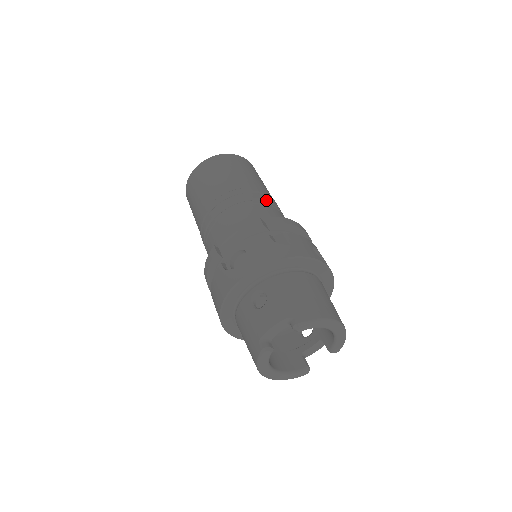
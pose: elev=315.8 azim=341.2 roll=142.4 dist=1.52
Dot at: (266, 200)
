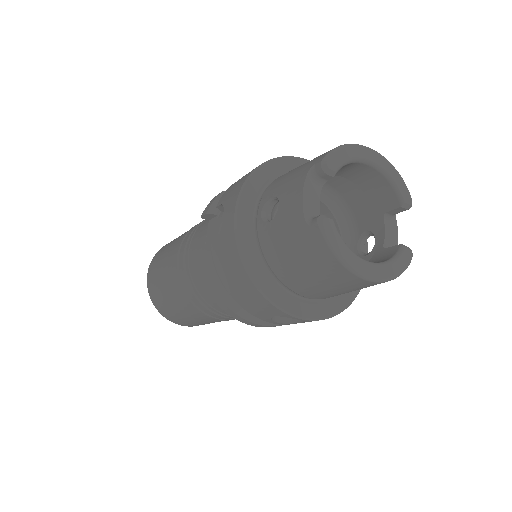
Dot at: occluded
